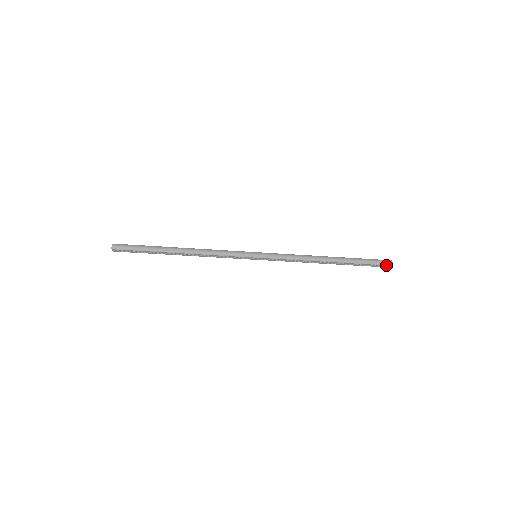
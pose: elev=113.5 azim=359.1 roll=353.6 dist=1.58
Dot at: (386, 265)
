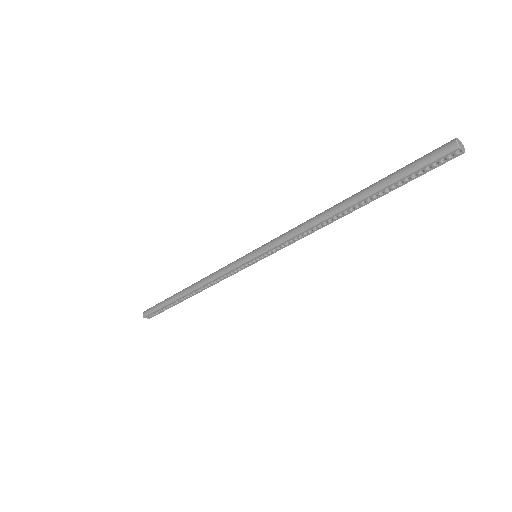
Dot at: (446, 154)
